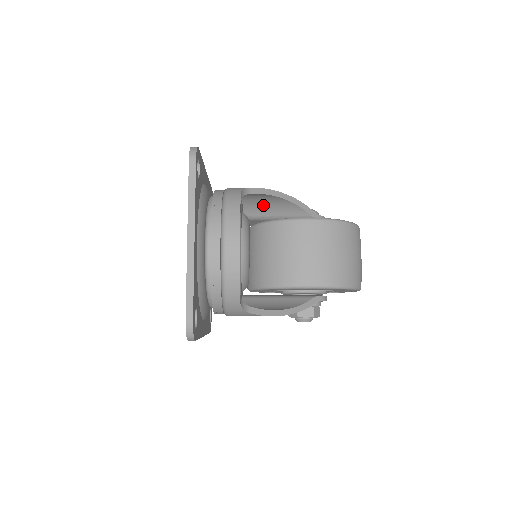
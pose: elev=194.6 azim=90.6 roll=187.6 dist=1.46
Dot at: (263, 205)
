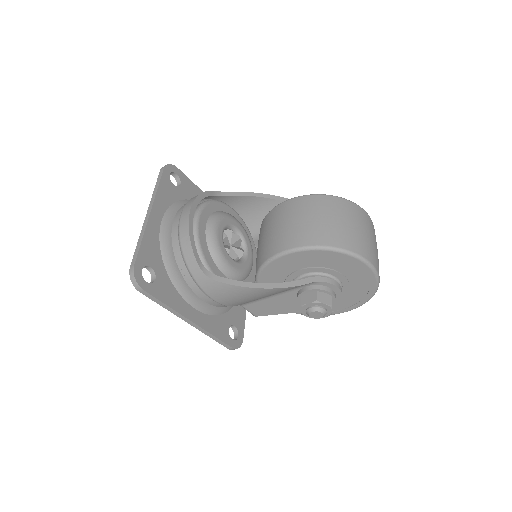
Dot at: (262, 214)
